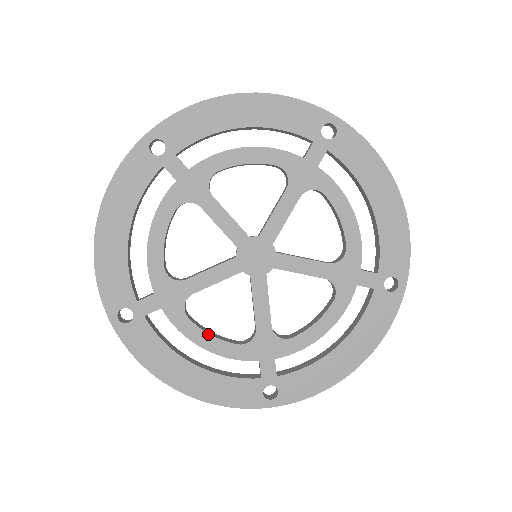
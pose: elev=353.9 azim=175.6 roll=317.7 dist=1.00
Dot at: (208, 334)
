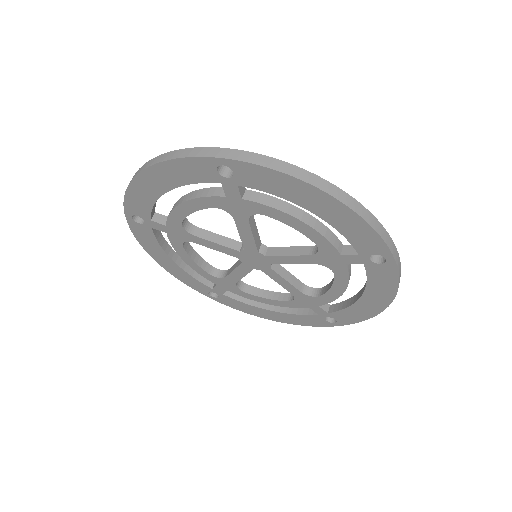
Dot at: (192, 259)
